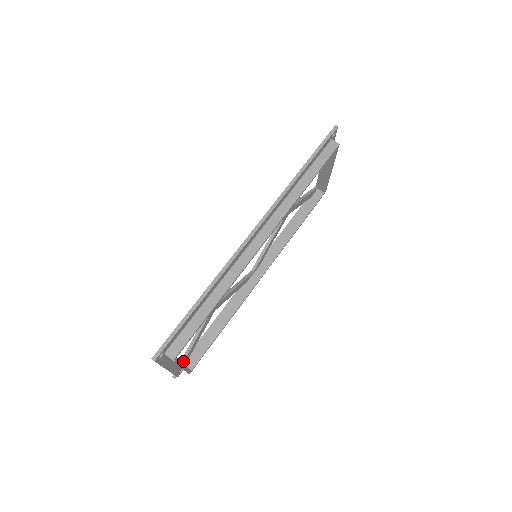
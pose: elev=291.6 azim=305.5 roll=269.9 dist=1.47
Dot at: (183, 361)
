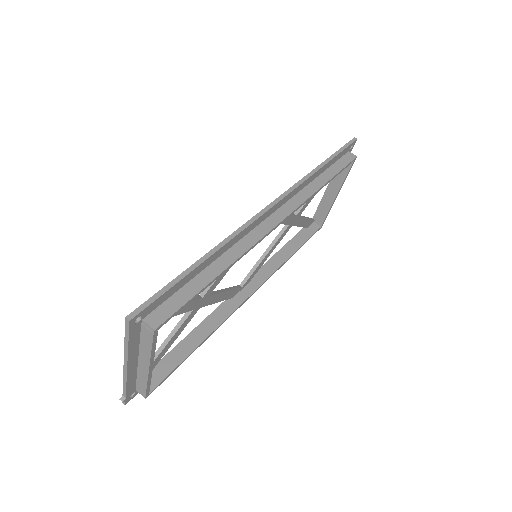
Dot at: occluded
